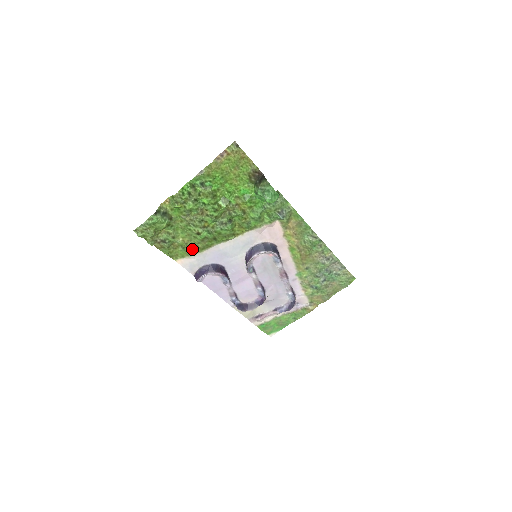
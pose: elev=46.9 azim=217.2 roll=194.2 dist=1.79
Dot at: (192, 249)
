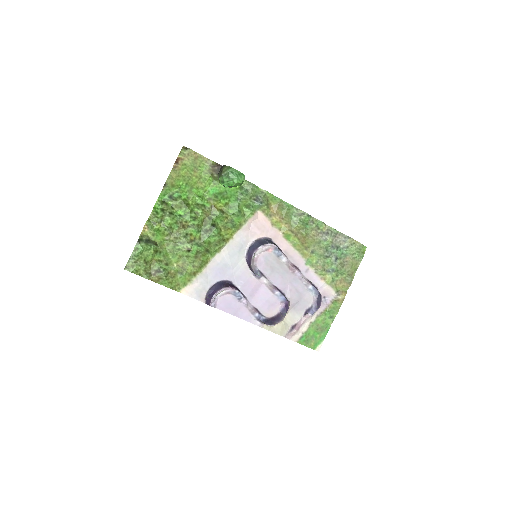
Dot at: (190, 271)
